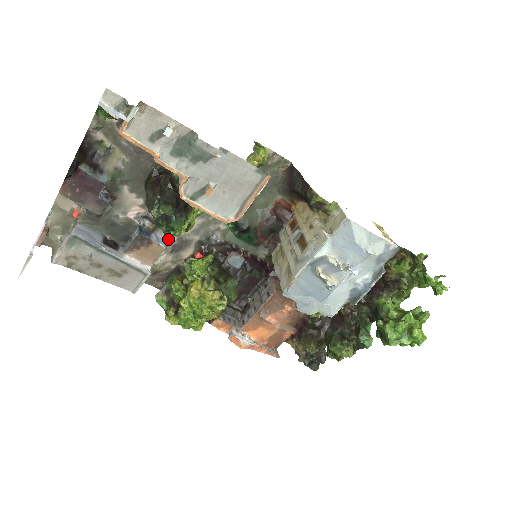
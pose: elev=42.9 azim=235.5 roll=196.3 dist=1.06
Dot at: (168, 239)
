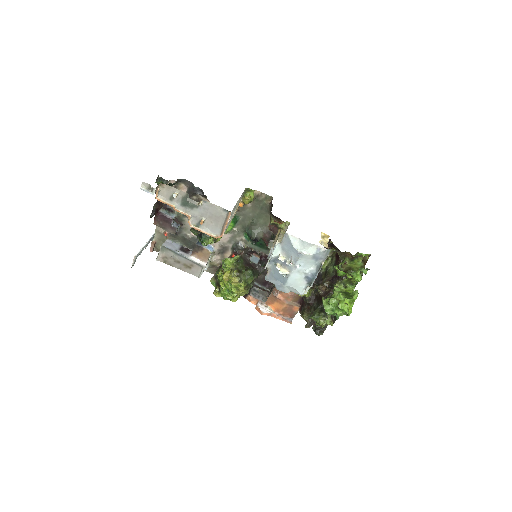
Dot at: (215, 246)
